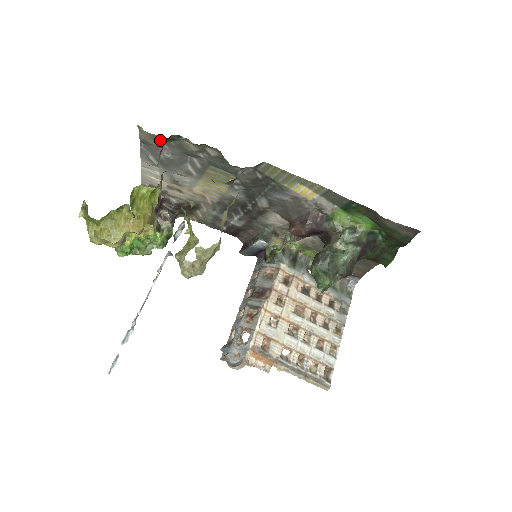
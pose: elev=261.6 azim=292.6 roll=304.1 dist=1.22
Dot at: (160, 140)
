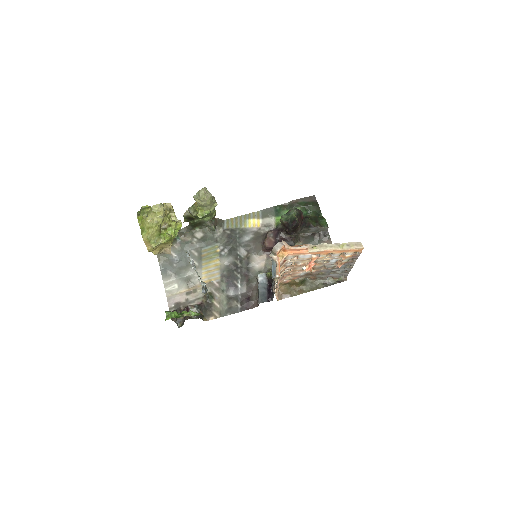
Dot at: occluded
